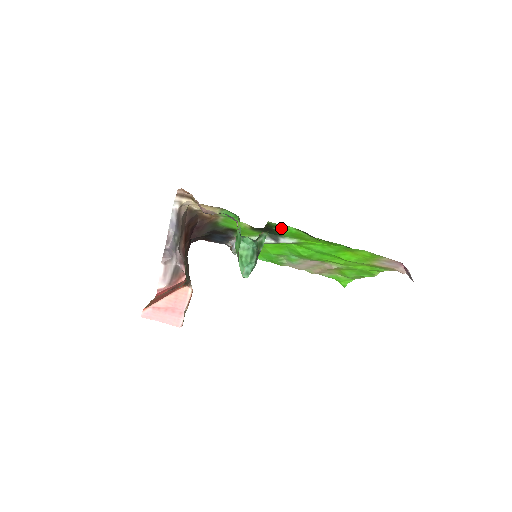
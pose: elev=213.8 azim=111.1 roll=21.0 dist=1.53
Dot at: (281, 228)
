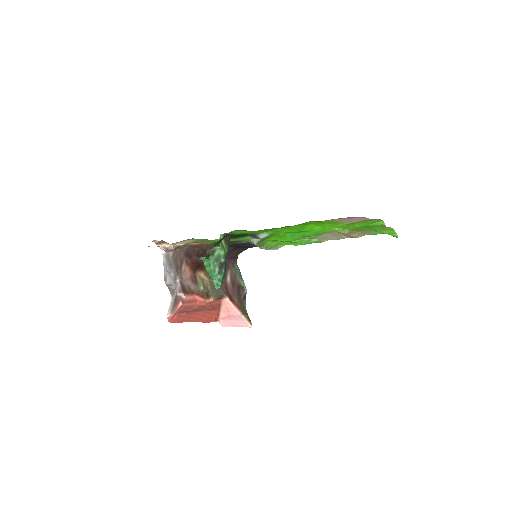
Dot at: occluded
